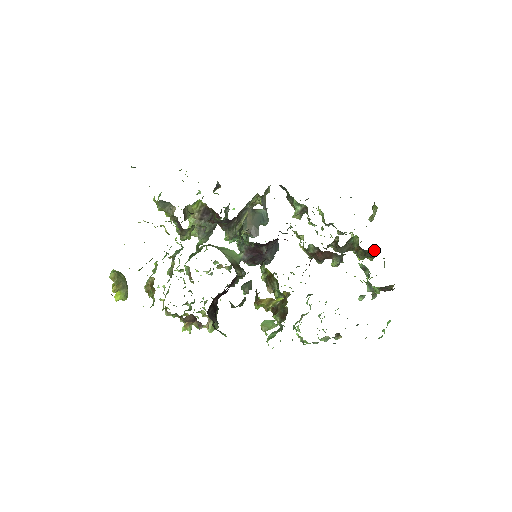
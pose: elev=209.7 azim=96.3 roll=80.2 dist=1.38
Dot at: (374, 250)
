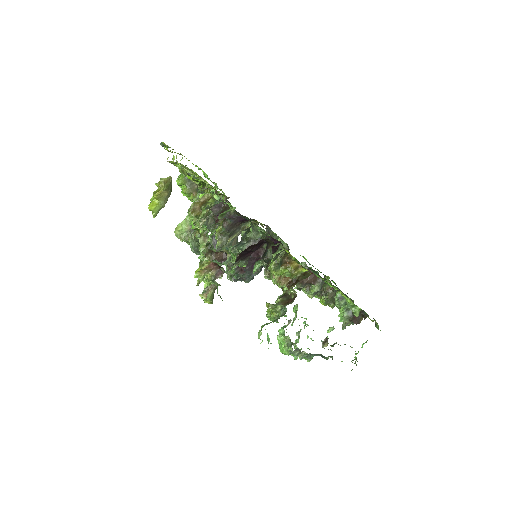
Dot at: occluded
